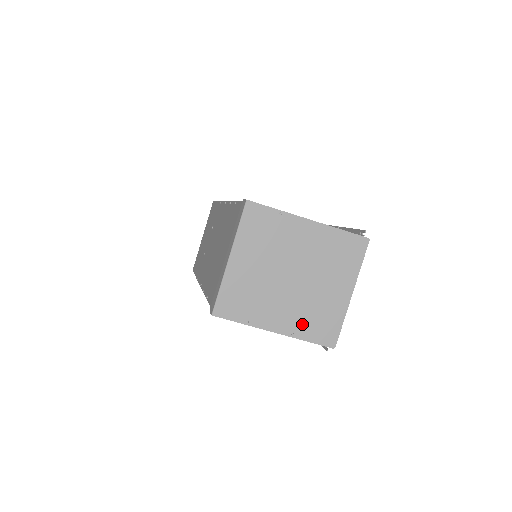
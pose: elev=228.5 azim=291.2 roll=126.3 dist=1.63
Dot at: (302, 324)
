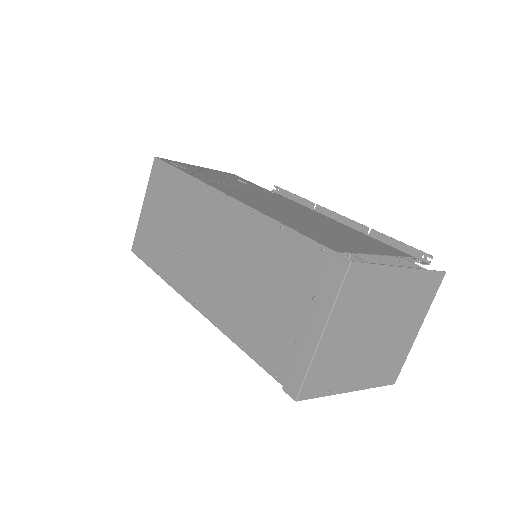
Dot at: (375, 374)
